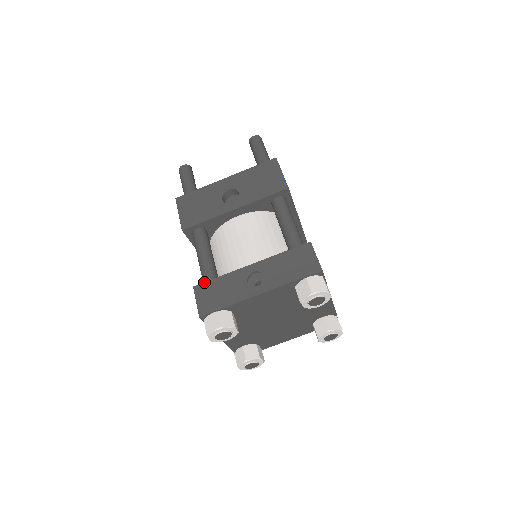
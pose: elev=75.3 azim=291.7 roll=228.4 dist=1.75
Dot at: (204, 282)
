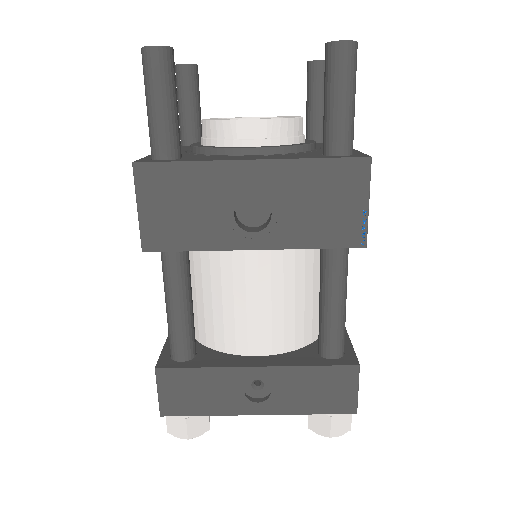
Dot at: (174, 368)
